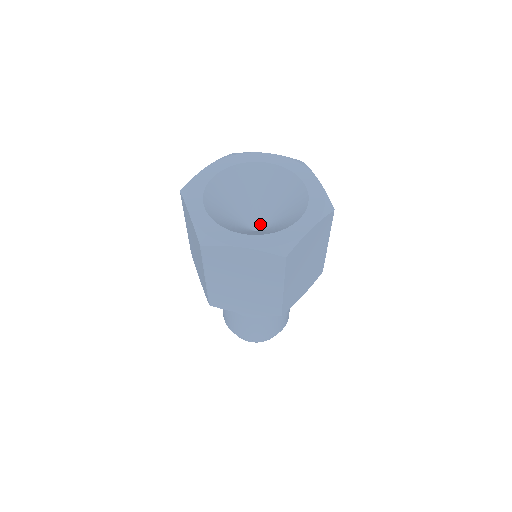
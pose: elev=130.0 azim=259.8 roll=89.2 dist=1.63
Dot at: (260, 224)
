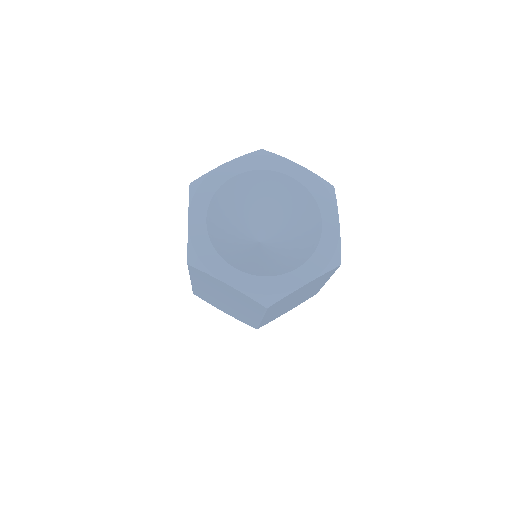
Dot at: (260, 234)
